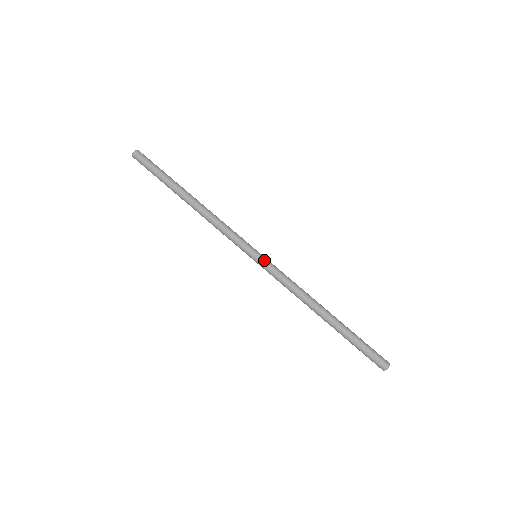
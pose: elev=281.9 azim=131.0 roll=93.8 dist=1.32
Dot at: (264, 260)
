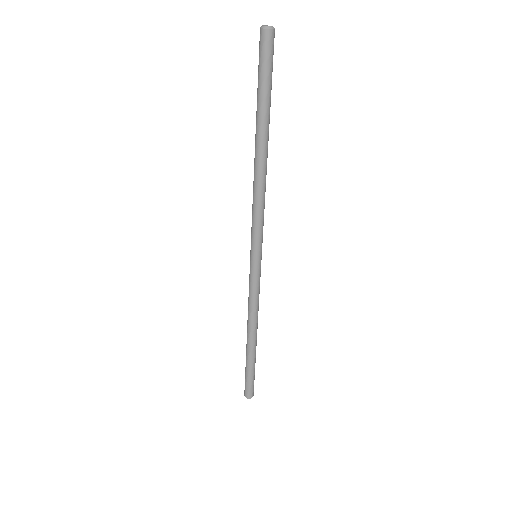
Dot at: (254, 268)
